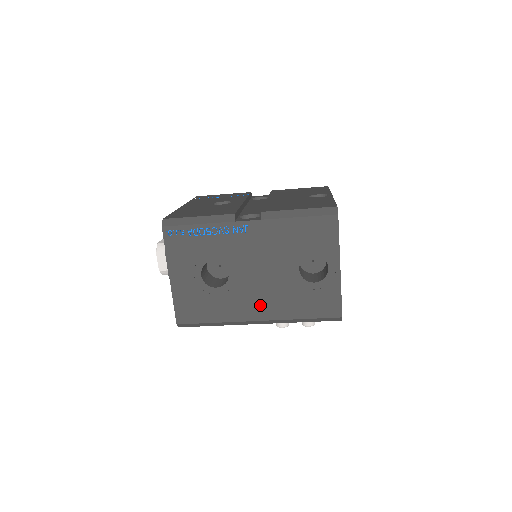
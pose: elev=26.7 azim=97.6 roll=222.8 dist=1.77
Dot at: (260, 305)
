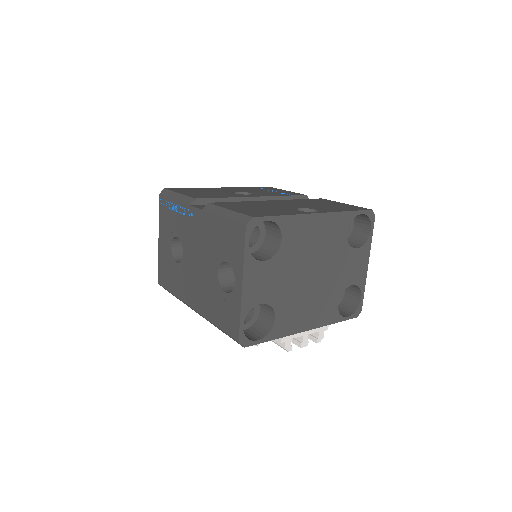
Dot at: (195, 294)
